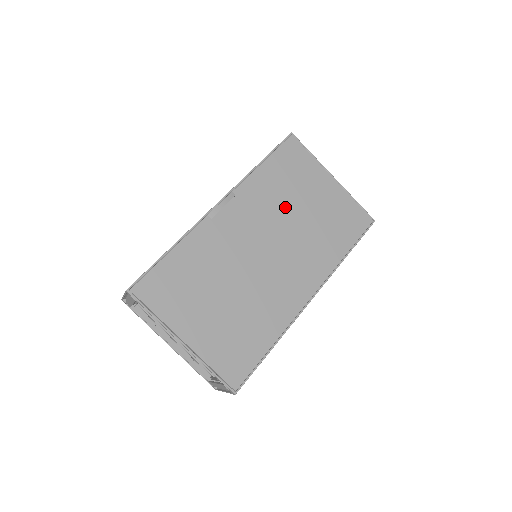
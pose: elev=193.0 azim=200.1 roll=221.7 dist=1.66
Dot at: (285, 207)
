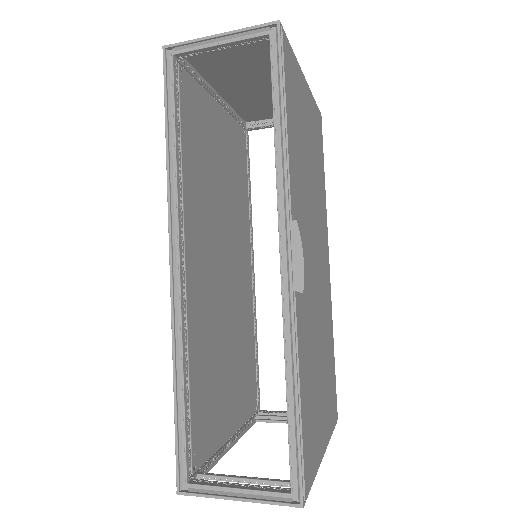
Dot at: (306, 178)
